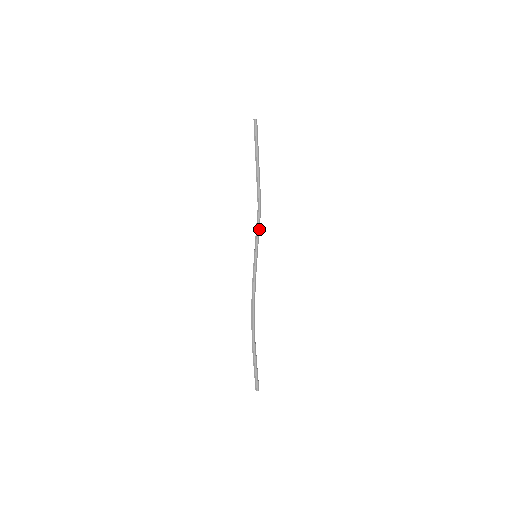
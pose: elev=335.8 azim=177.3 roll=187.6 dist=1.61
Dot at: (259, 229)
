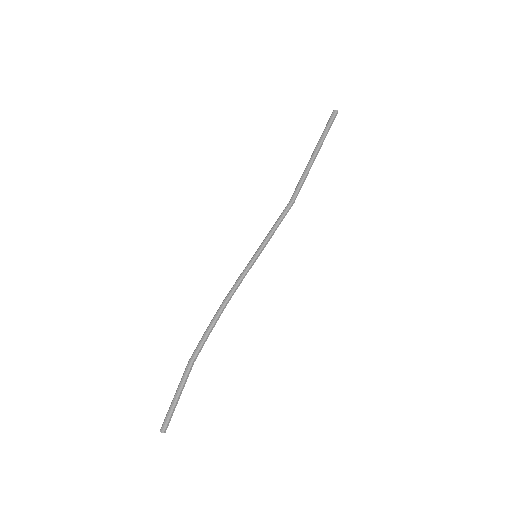
Dot at: (276, 226)
